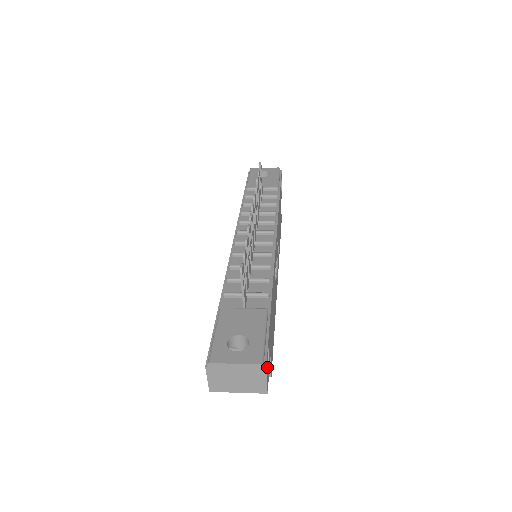
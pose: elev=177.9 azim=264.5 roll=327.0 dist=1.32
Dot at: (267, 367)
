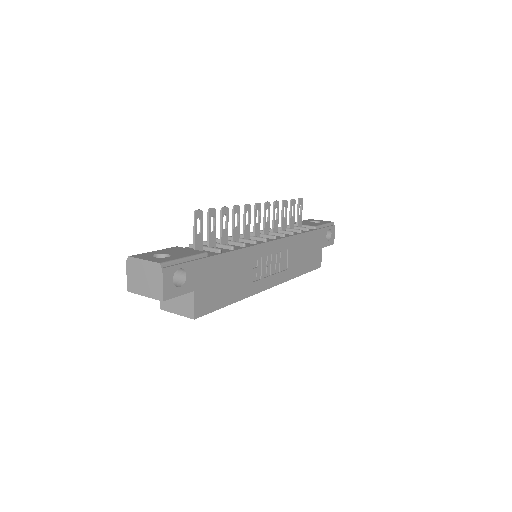
Dot at: (171, 278)
